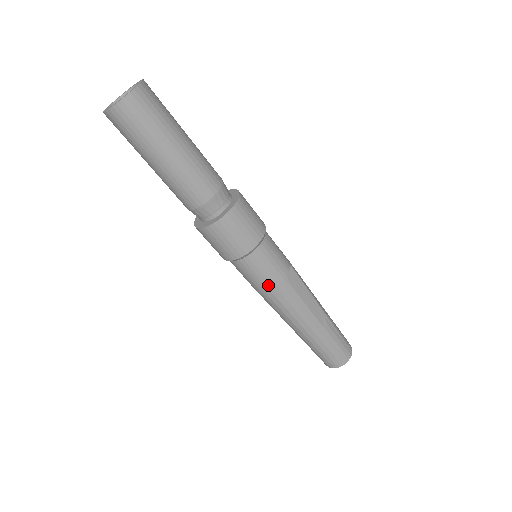
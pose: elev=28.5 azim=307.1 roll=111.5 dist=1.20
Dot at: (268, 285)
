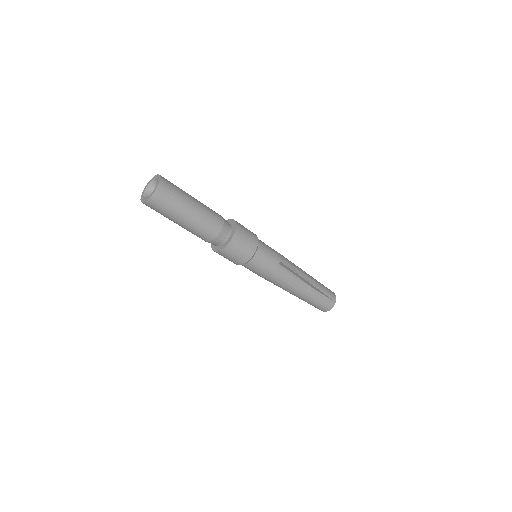
Dot at: (264, 276)
